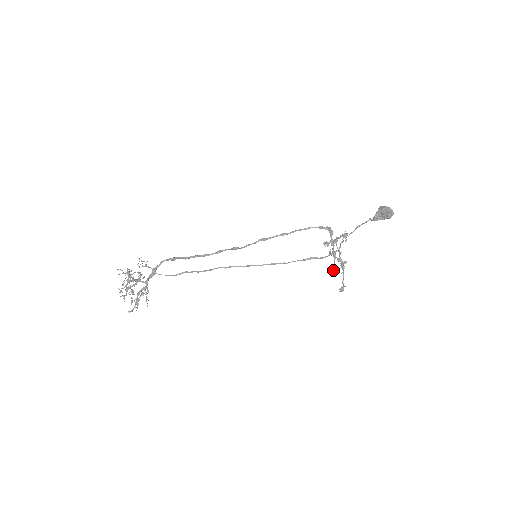
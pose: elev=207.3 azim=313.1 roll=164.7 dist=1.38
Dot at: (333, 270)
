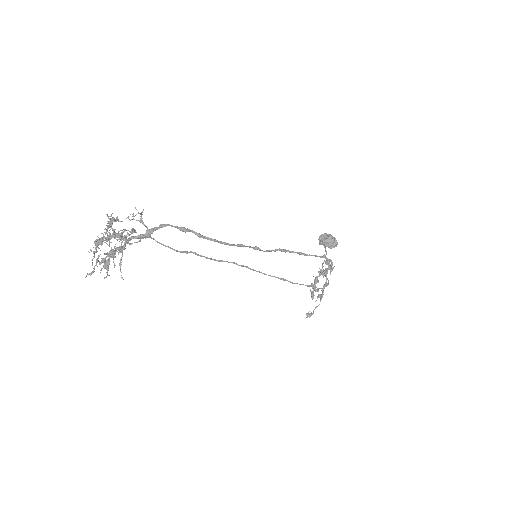
Dot at: (313, 298)
